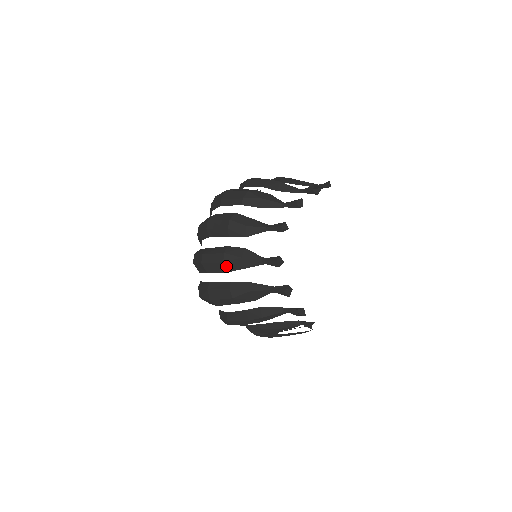
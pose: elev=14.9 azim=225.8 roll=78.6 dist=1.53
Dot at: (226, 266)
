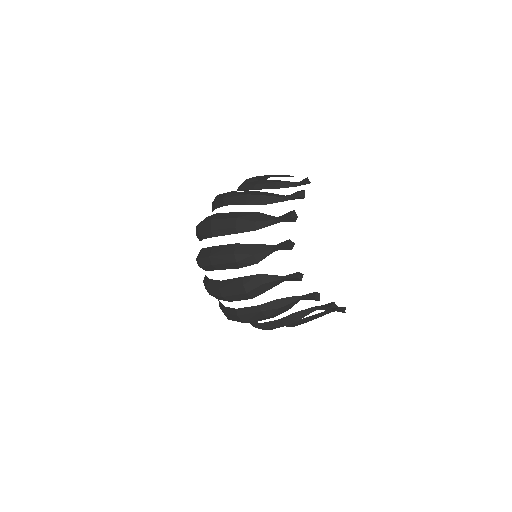
Dot at: (250, 295)
